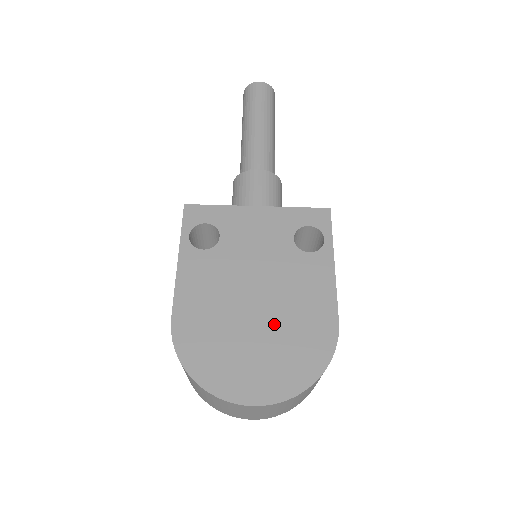
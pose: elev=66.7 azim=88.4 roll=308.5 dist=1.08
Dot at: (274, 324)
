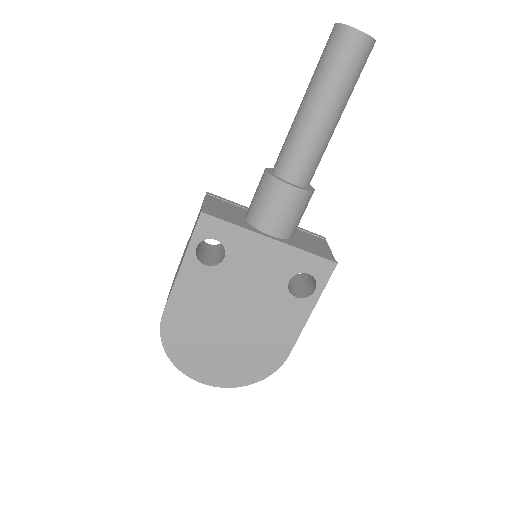
Dot at: (241, 342)
